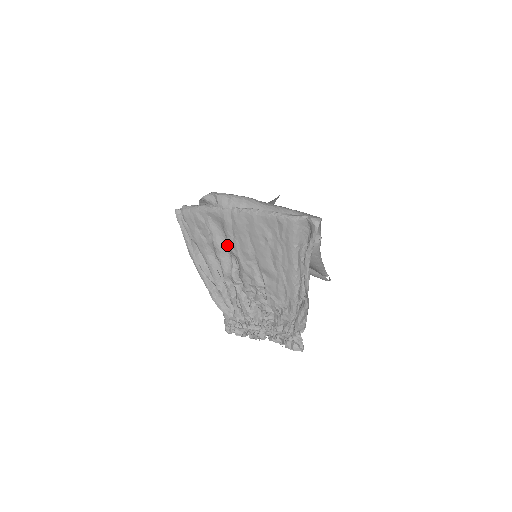
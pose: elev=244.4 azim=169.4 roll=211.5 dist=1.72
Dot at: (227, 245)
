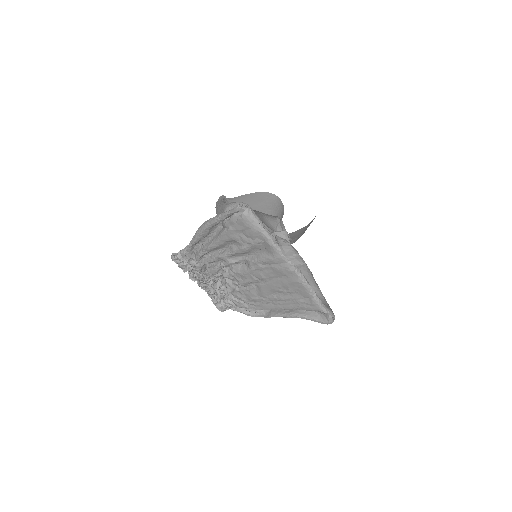
Dot at: (250, 254)
